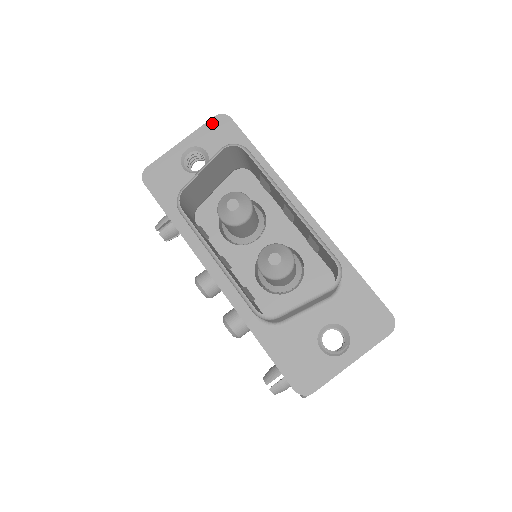
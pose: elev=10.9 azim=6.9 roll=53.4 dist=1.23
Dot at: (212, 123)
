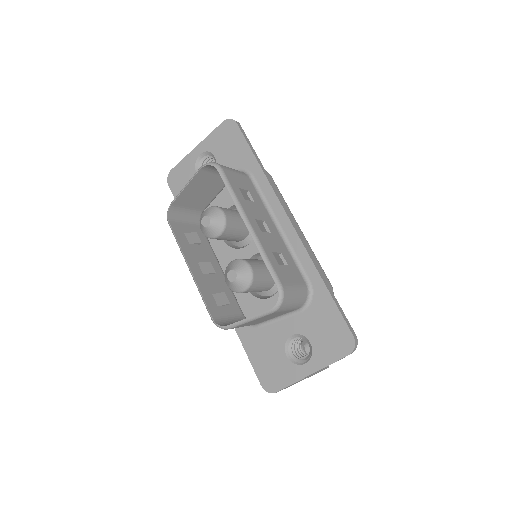
Dot at: (221, 128)
